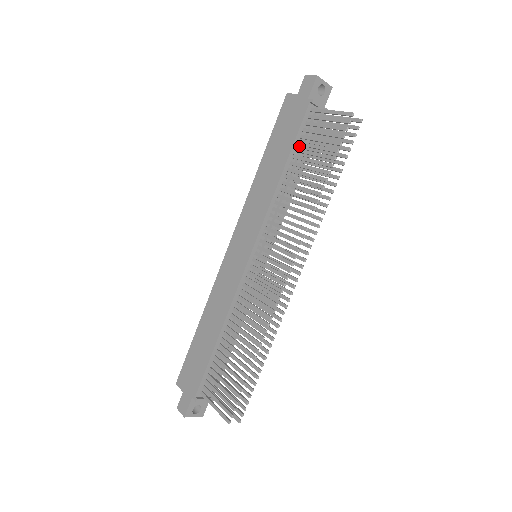
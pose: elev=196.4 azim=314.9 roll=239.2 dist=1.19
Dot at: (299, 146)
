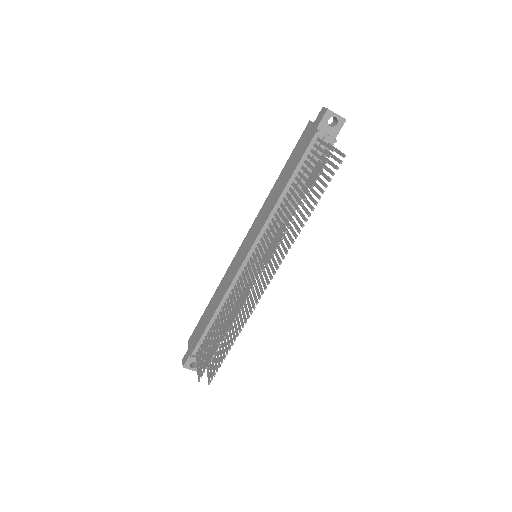
Dot at: occluded
